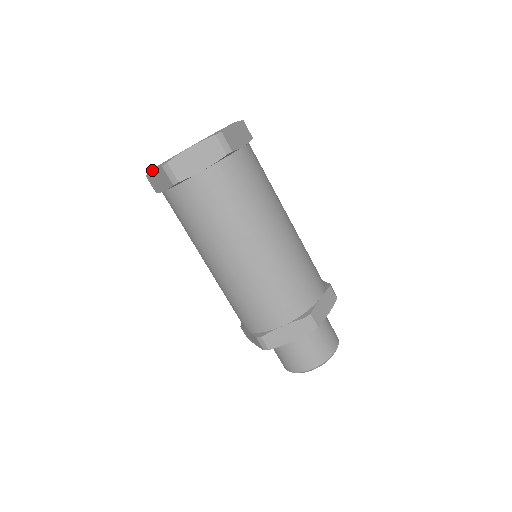
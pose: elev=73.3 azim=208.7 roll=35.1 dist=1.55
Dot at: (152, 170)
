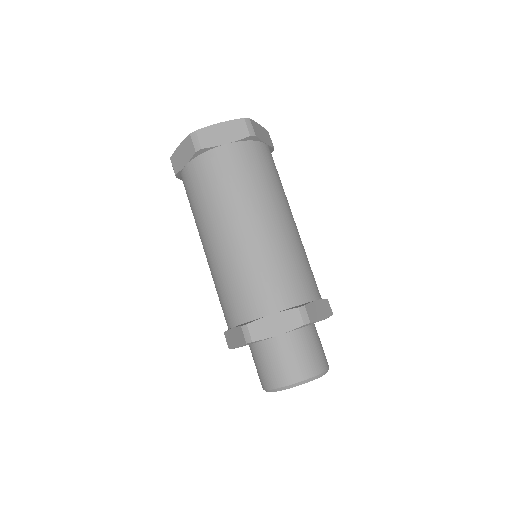
Dot at: (179, 146)
